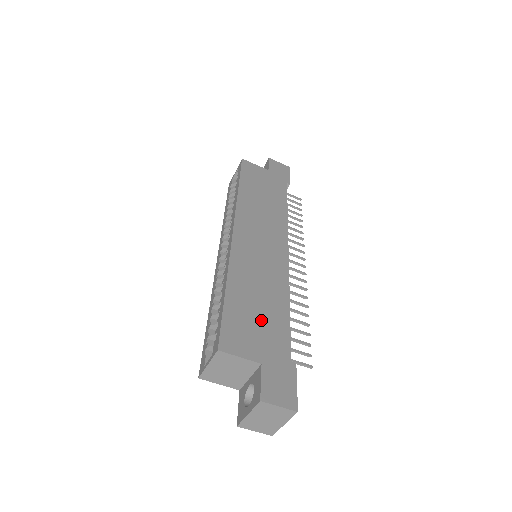
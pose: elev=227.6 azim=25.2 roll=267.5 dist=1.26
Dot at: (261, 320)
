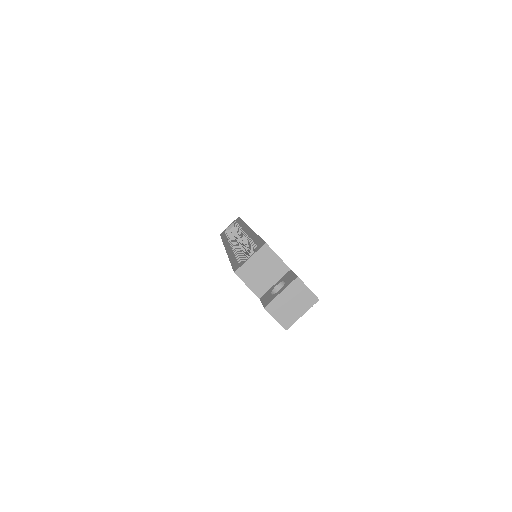
Dot at: occluded
